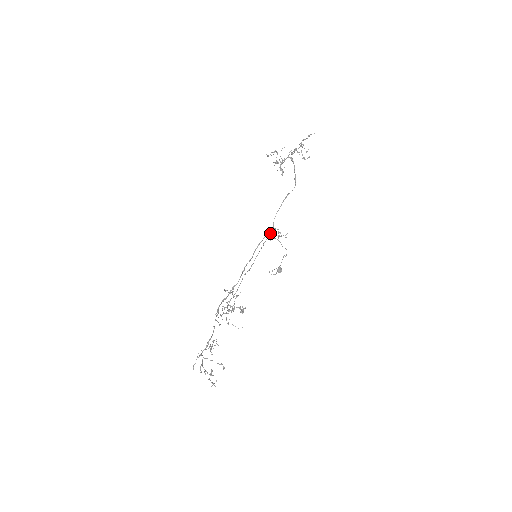
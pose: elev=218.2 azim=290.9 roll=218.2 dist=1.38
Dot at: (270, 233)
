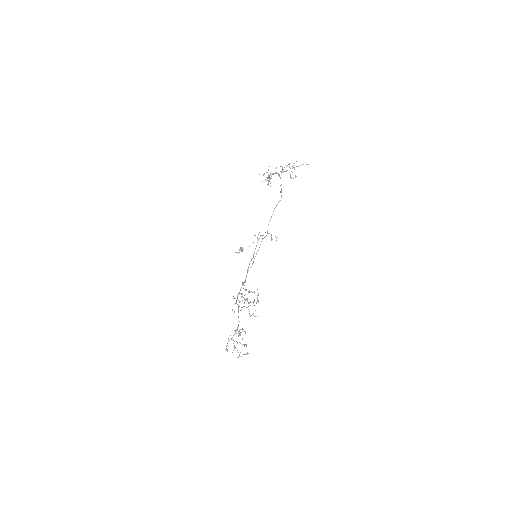
Dot at: occluded
